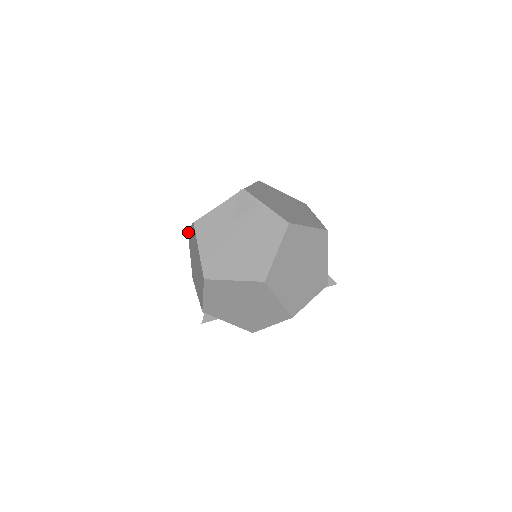
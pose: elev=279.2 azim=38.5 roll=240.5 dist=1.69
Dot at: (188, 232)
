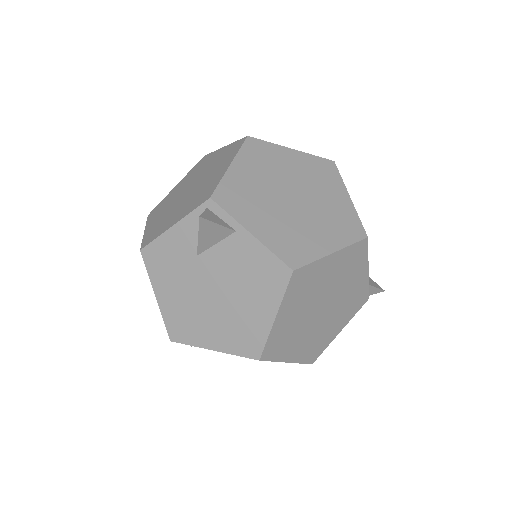
Dot at: occluded
